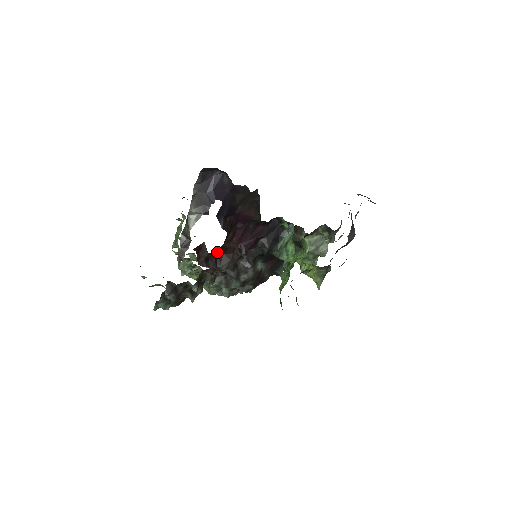
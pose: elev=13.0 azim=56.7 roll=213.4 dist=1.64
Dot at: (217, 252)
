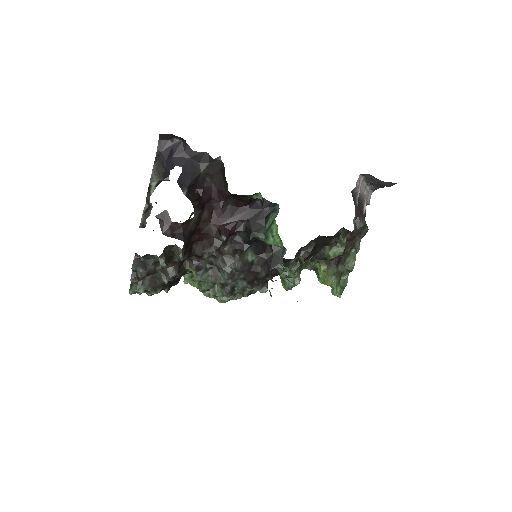
Dot at: (185, 225)
